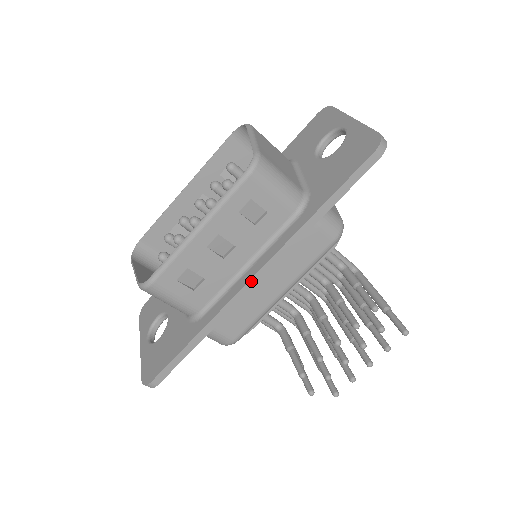
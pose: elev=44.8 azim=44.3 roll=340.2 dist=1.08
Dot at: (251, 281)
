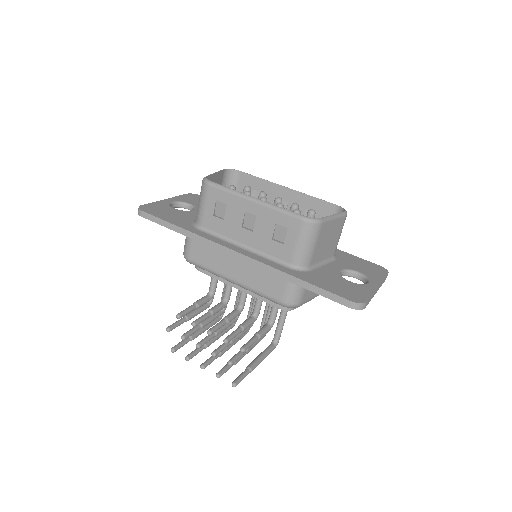
Dot at: (232, 251)
